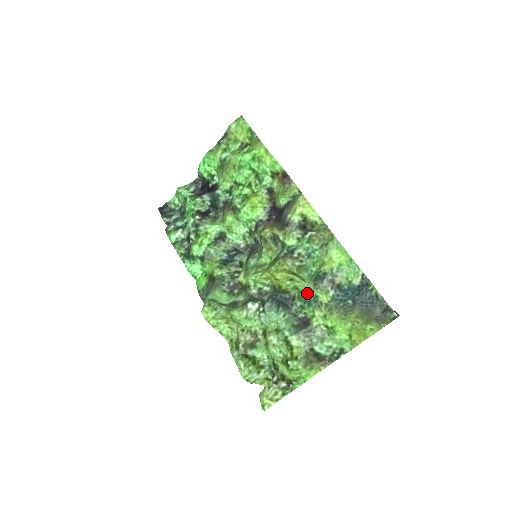
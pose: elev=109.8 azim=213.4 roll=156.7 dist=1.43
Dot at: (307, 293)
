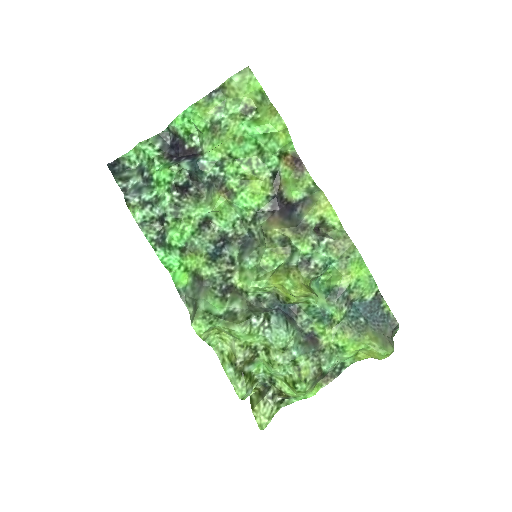
Dot at: (321, 310)
